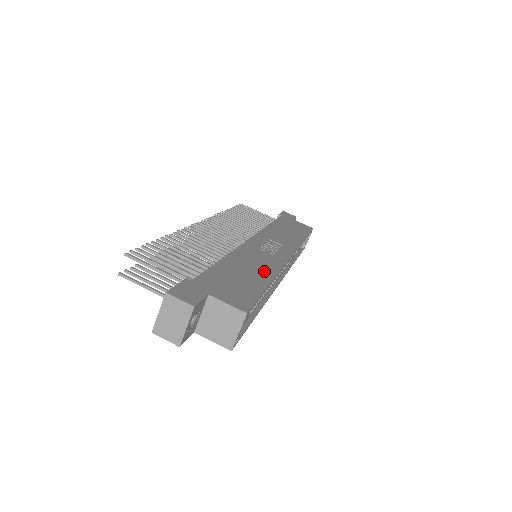
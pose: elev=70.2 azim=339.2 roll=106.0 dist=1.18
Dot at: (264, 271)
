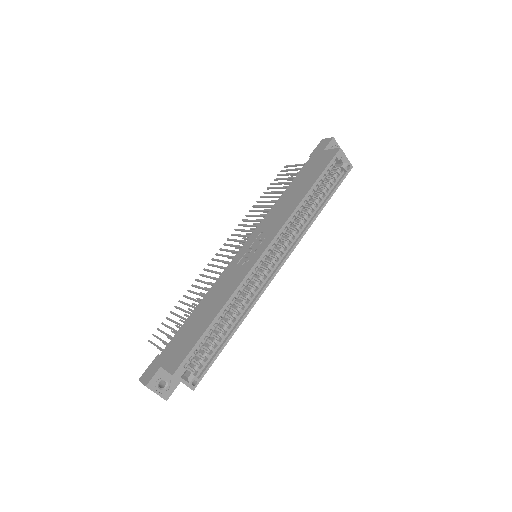
Dot at: (220, 302)
